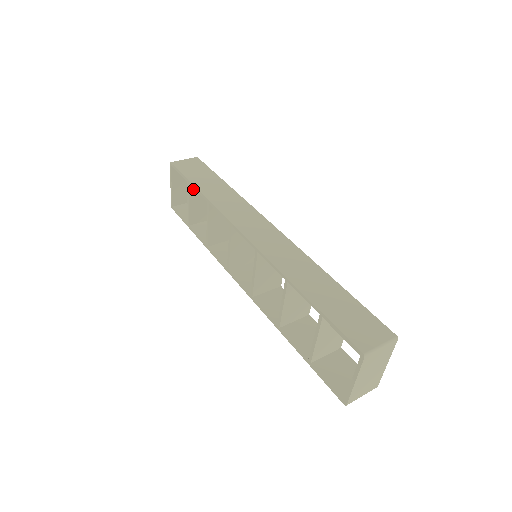
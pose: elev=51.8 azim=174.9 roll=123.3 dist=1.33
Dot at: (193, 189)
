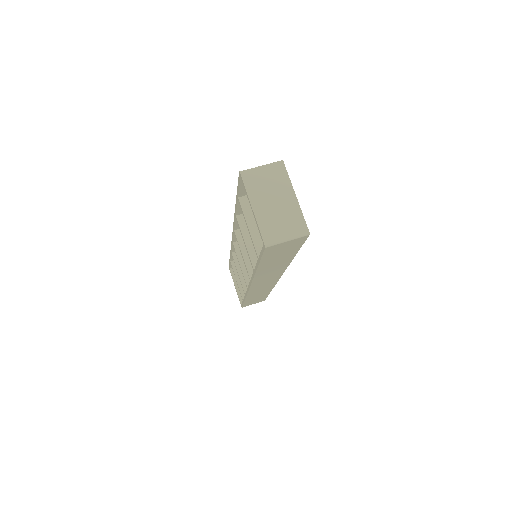
Dot at: occluded
